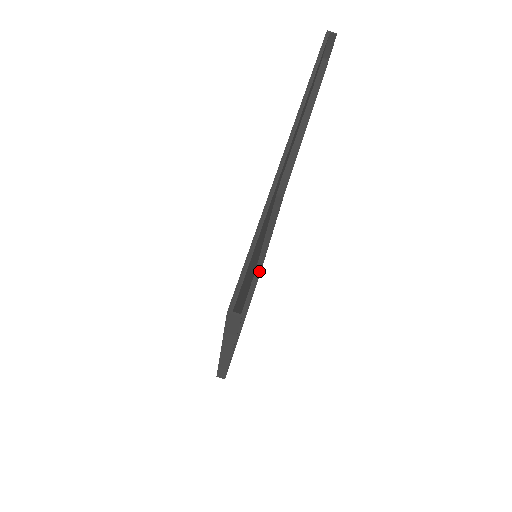
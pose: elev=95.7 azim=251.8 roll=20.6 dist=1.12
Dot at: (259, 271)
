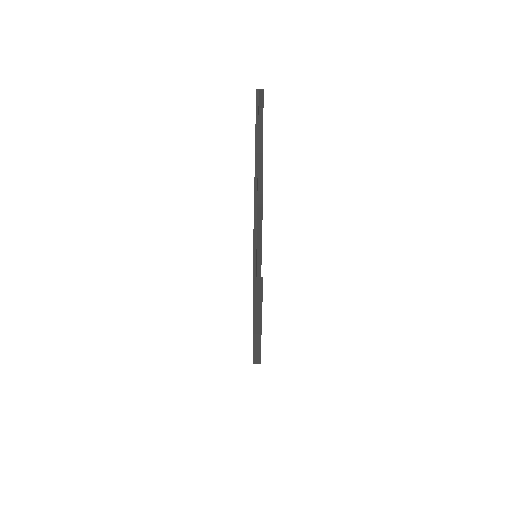
Dot at: occluded
